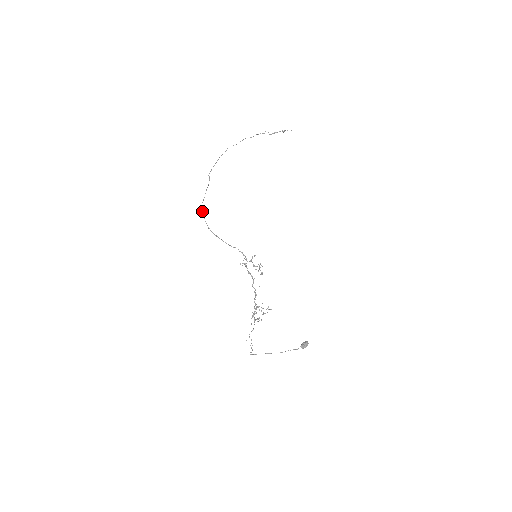
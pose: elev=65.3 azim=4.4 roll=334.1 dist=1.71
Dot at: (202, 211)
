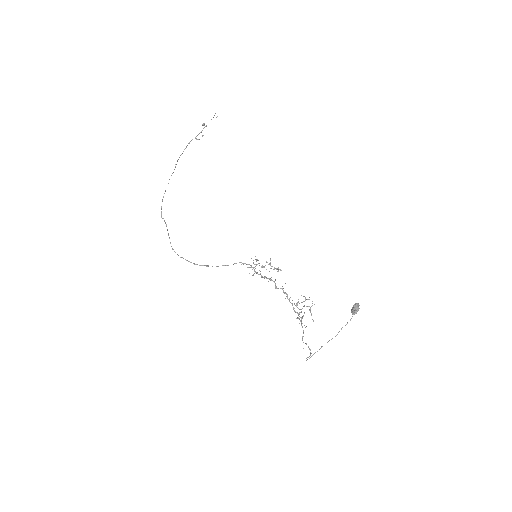
Dot at: occluded
